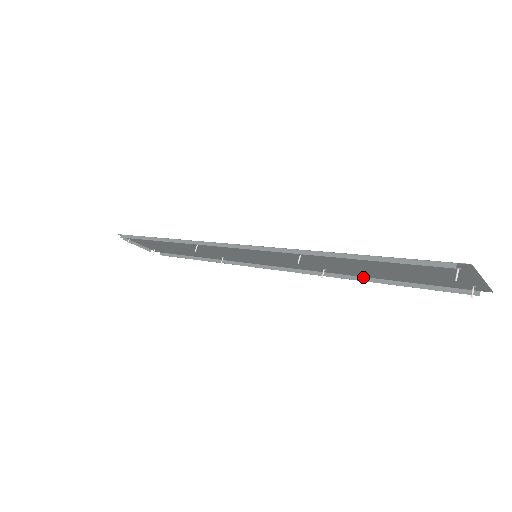
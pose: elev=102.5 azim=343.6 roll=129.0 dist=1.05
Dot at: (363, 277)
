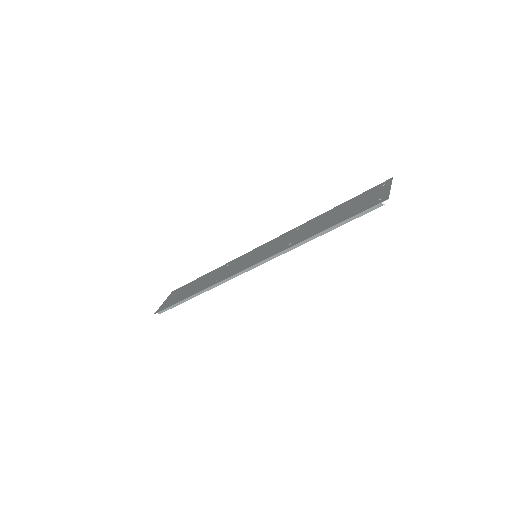
Dot at: (321, 215)
